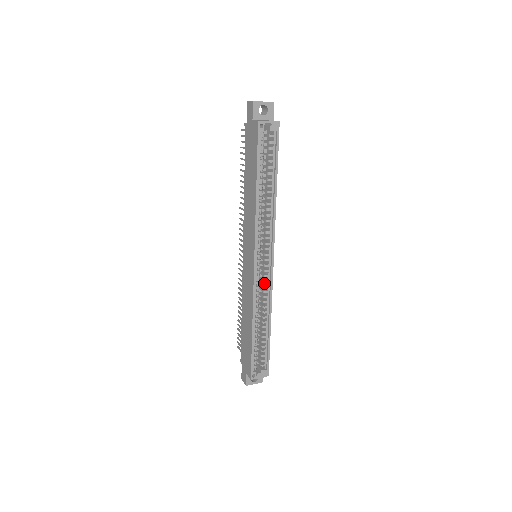
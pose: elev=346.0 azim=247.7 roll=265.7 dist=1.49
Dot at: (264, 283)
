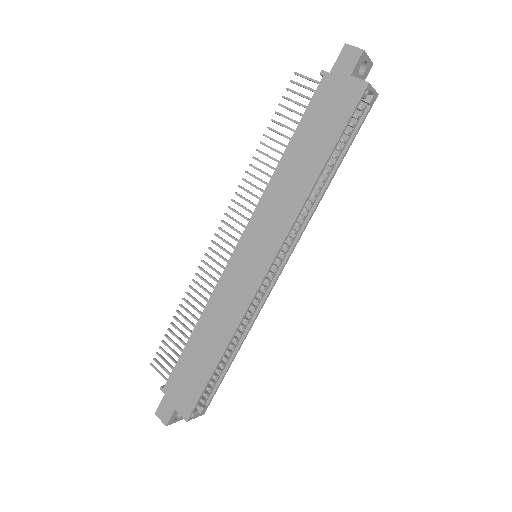
Dot at: occluded
